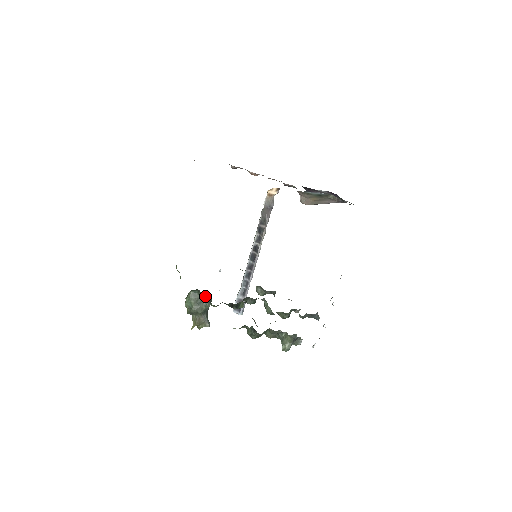
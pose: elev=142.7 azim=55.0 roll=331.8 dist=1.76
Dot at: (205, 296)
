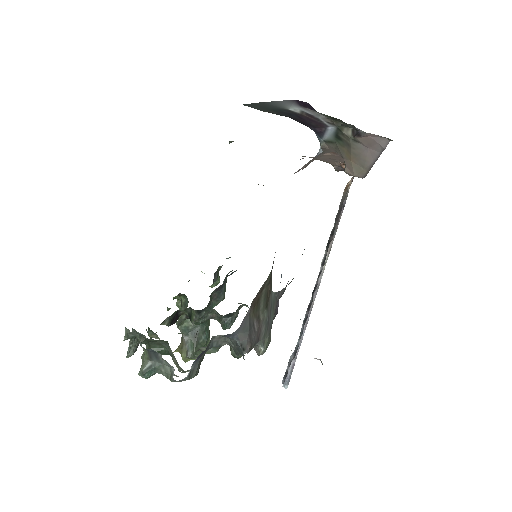
Dot at: (181, 301)
